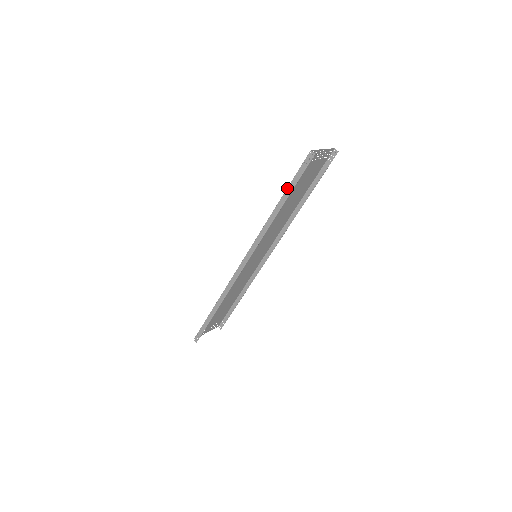
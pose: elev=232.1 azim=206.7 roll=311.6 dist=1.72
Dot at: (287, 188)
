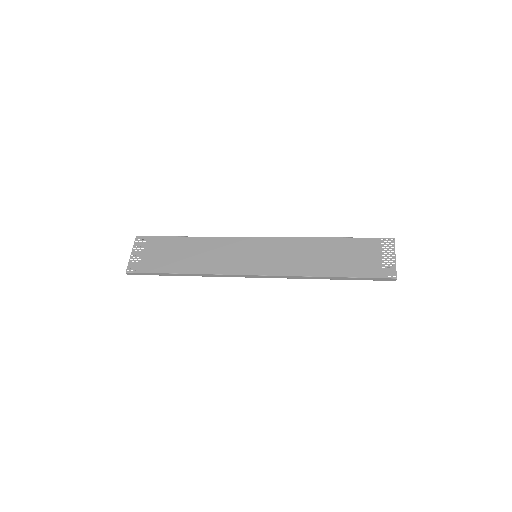
Dot at: (351, 278)
